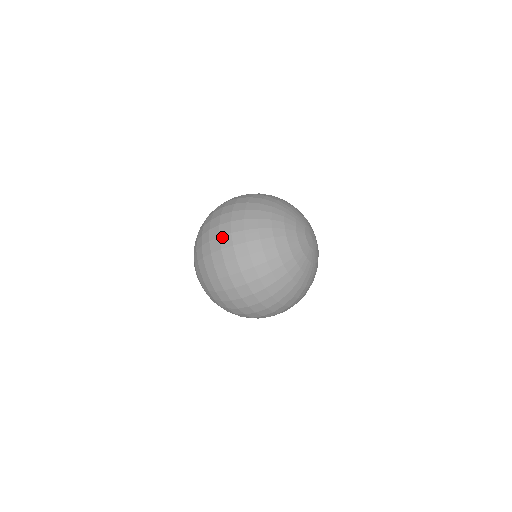
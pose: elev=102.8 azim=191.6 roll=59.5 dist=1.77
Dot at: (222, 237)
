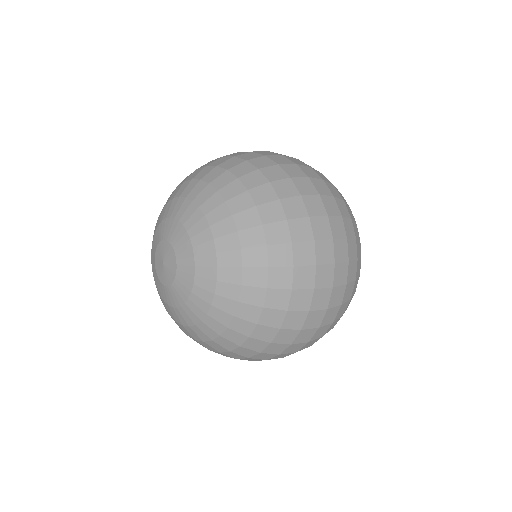
Dot at: occluded
